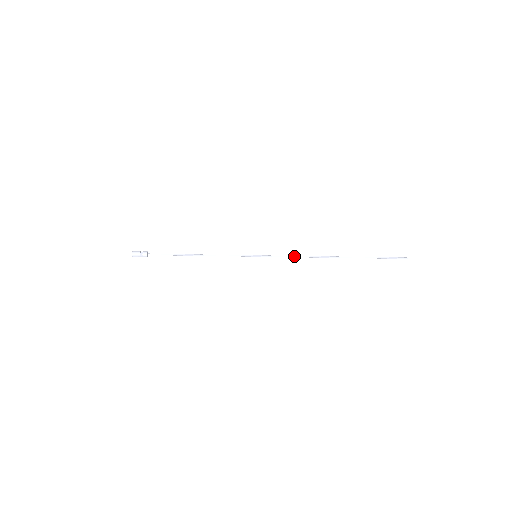
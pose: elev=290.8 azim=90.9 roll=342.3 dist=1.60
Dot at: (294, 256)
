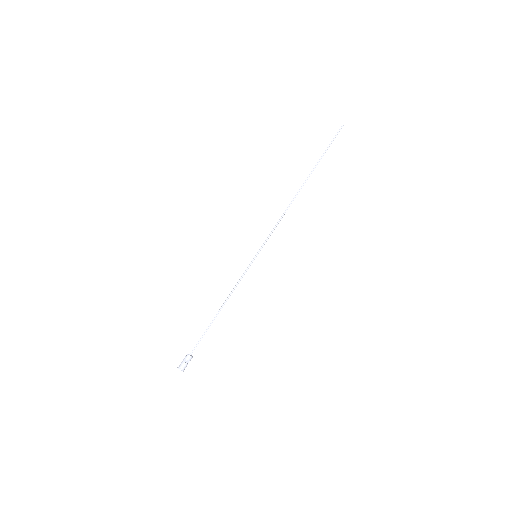
Dot at: occluded
